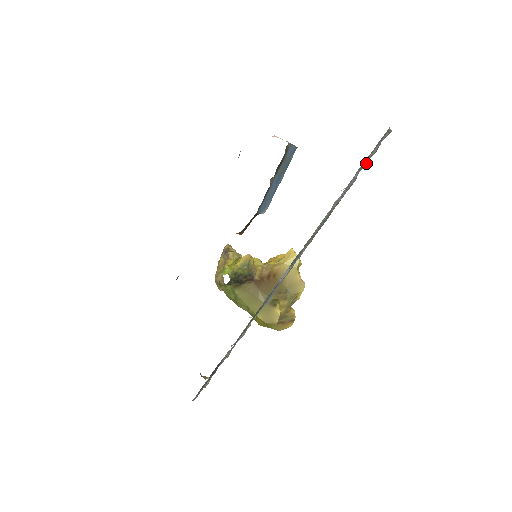
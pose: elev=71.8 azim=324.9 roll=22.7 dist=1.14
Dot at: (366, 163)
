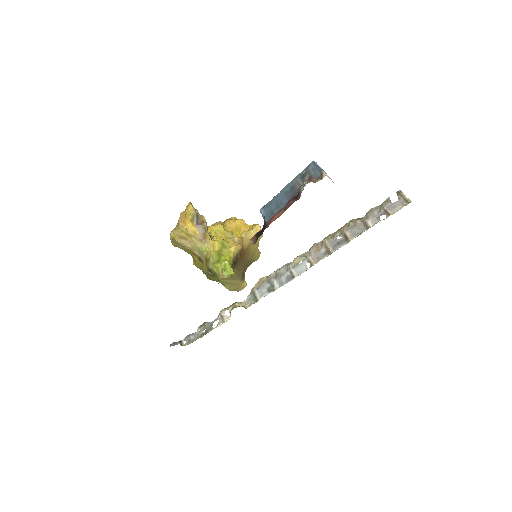
Dot at: (378, 213)
